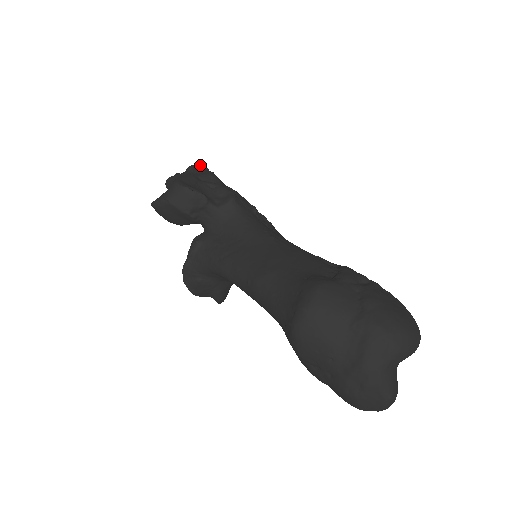
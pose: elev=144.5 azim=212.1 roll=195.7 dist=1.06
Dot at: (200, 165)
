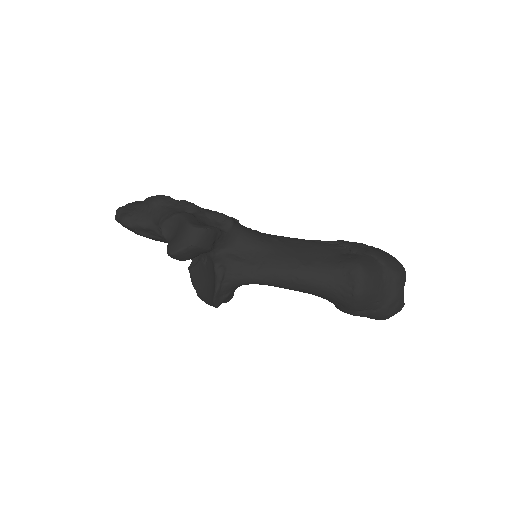
Dot at: (162, 196)
